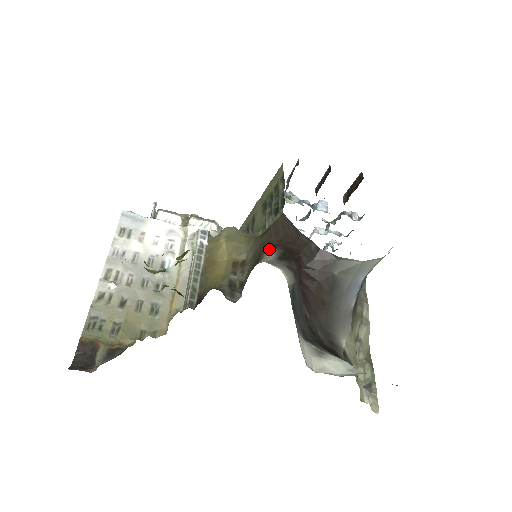
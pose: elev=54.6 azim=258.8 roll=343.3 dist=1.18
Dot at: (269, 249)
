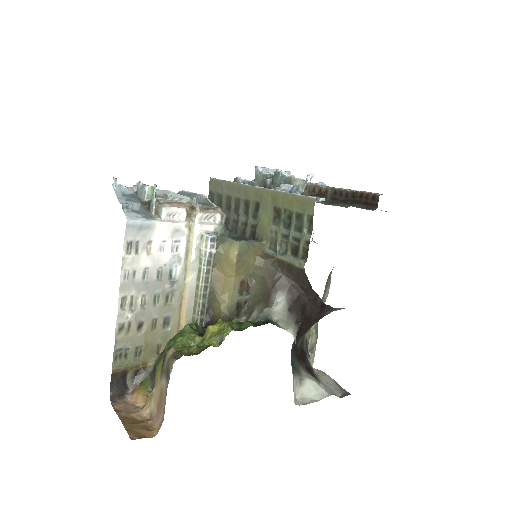
Dot at: (280, 289)
